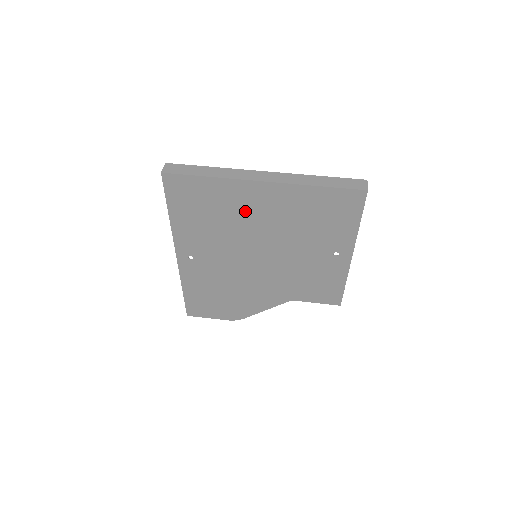
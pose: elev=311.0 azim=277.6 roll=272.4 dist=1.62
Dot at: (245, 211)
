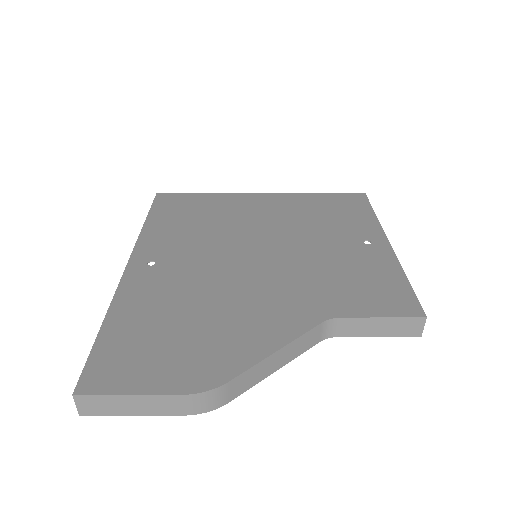
Dot at: (242, 213)
